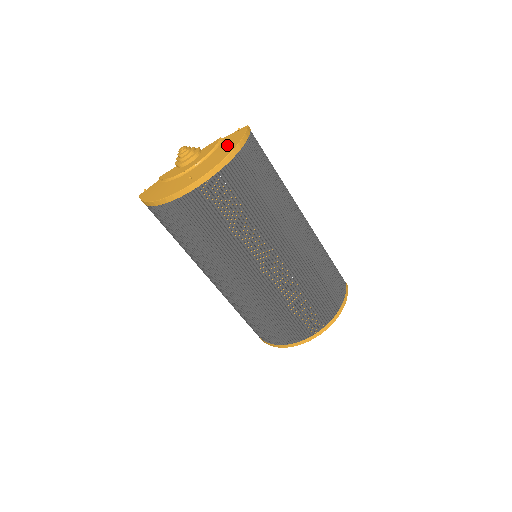
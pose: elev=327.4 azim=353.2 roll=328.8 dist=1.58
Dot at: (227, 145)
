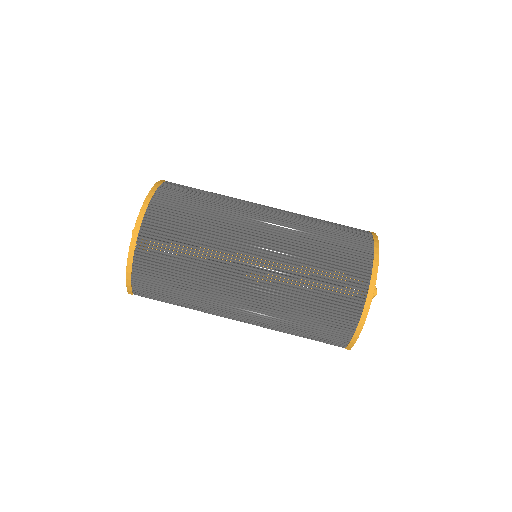
Dot at: occluded
